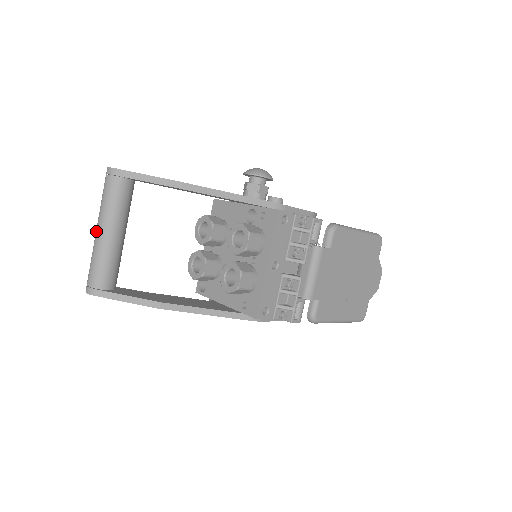
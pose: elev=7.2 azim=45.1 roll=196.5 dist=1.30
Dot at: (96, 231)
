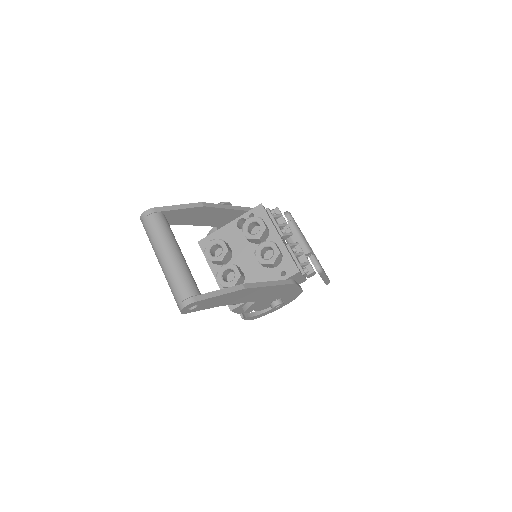
Dot at: (163, 258)
